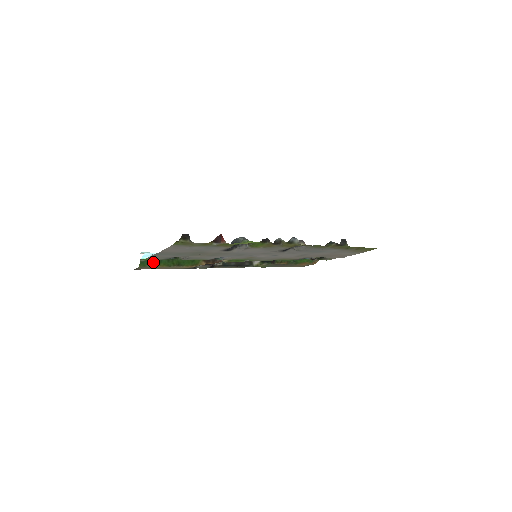
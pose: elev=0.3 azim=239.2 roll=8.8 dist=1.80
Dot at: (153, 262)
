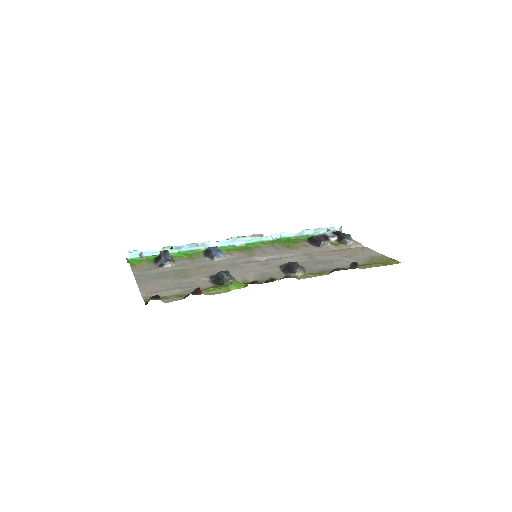
Dot at: (143, 258)
